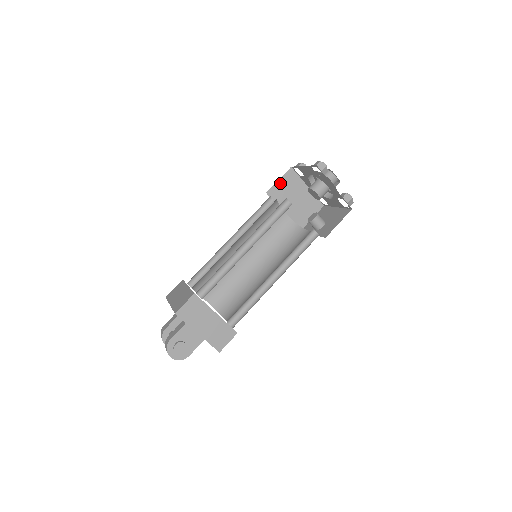
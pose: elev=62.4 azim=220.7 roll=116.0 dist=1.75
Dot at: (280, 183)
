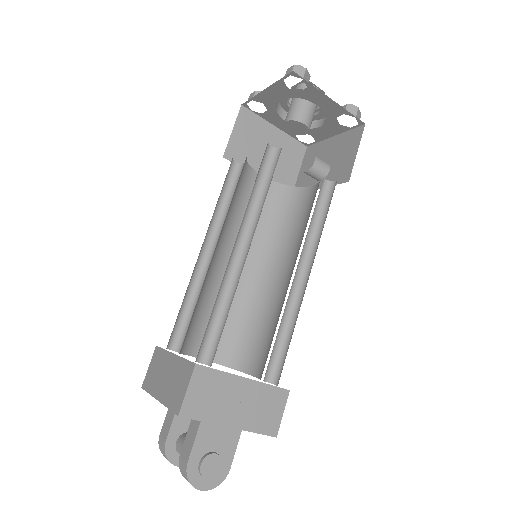
Dot at: (236, 135)
